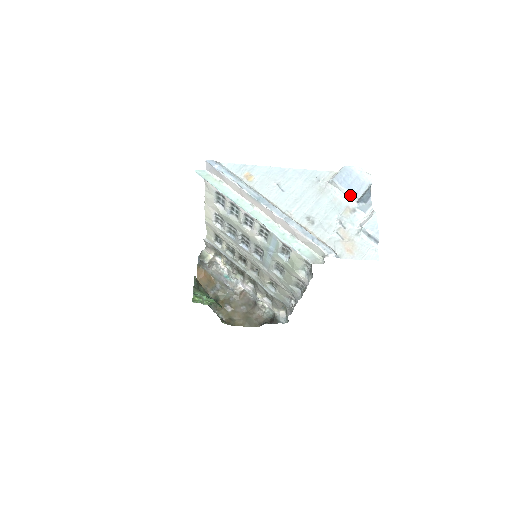
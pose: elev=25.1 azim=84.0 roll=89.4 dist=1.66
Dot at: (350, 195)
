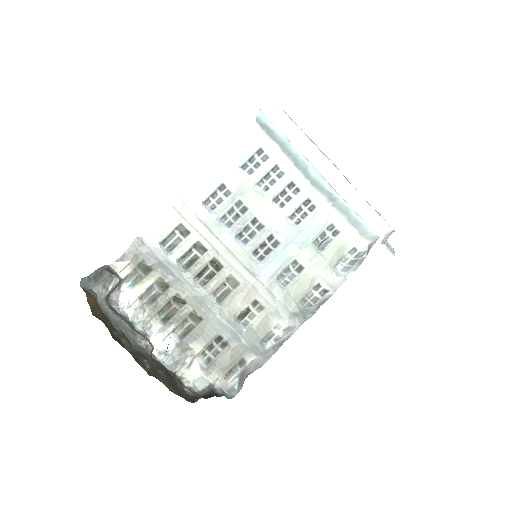
Dot at: occluded
